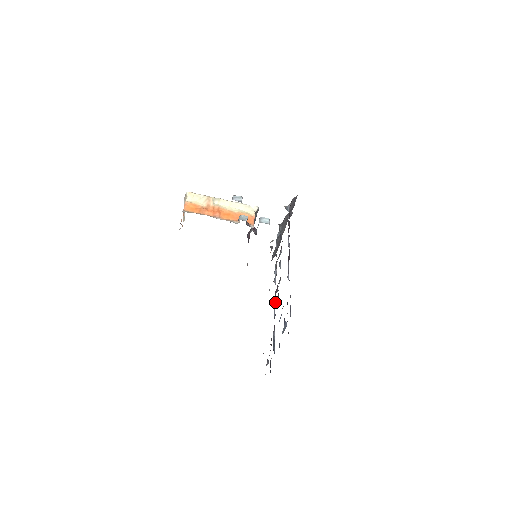
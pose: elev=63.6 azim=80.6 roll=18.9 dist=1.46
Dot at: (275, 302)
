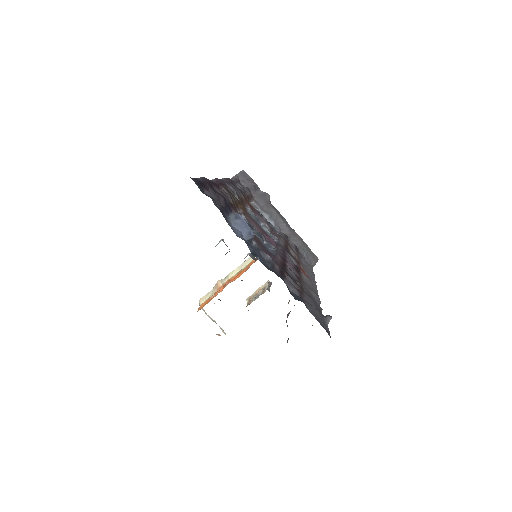
Dot at: (282, 253)
